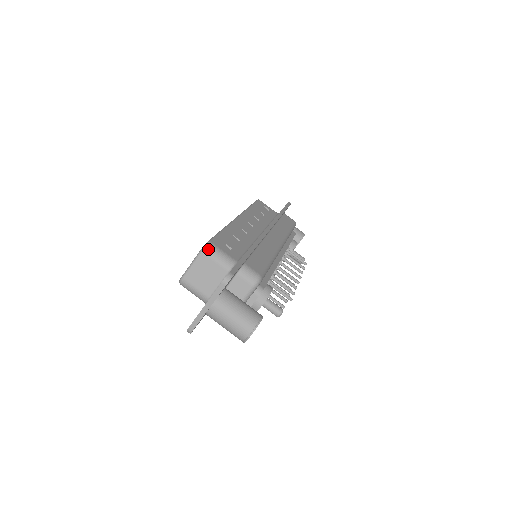
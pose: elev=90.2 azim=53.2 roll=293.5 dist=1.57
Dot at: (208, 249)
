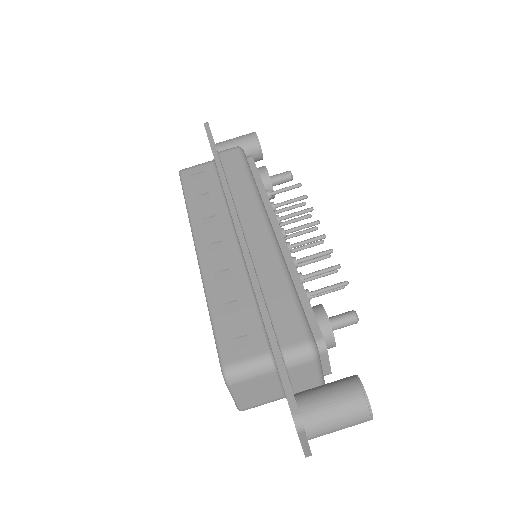
Dot at: (232, 378)
